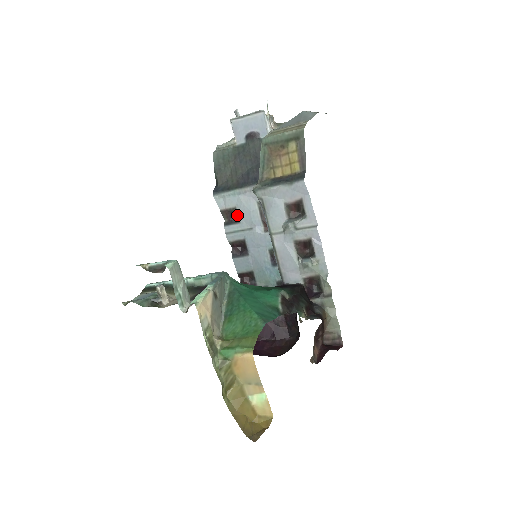
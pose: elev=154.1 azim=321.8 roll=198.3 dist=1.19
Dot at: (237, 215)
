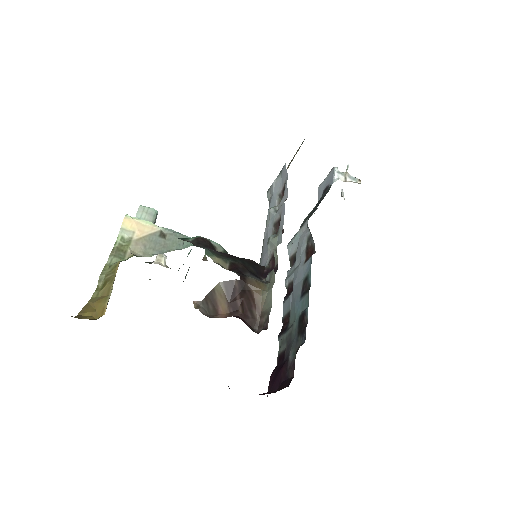
Dot at: occluded
